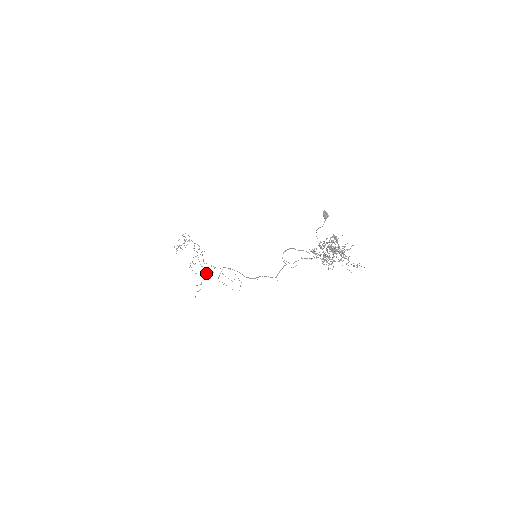
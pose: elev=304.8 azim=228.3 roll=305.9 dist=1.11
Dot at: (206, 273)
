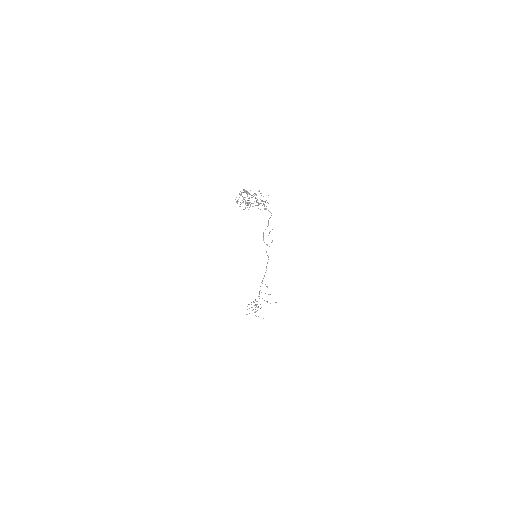
Dot at: occluded
